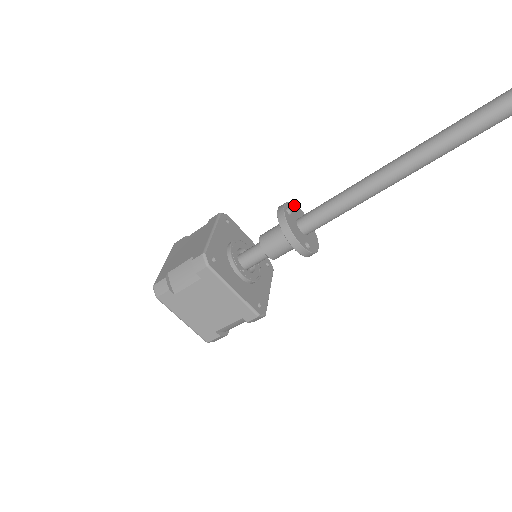
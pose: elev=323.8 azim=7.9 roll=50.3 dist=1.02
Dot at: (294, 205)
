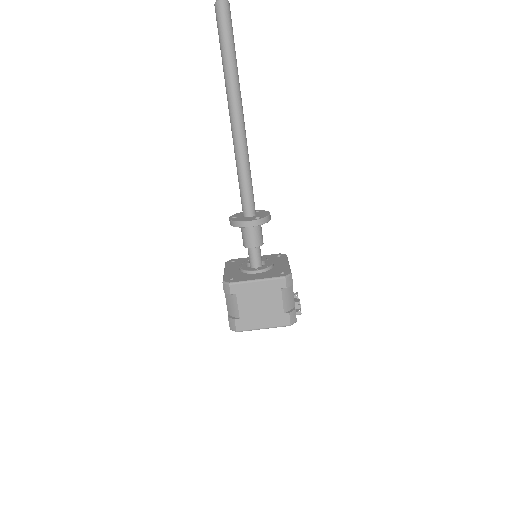
Dot at: (239, 213)
